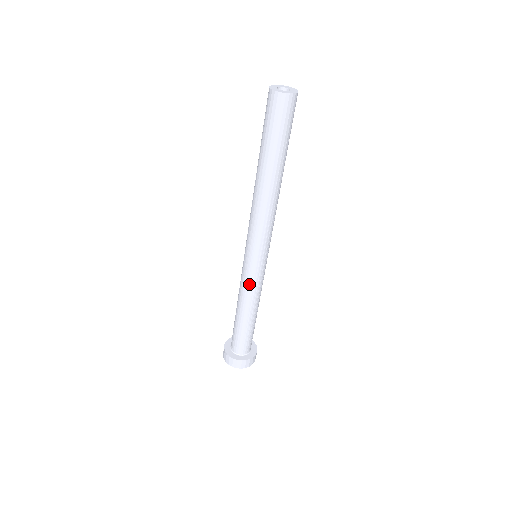
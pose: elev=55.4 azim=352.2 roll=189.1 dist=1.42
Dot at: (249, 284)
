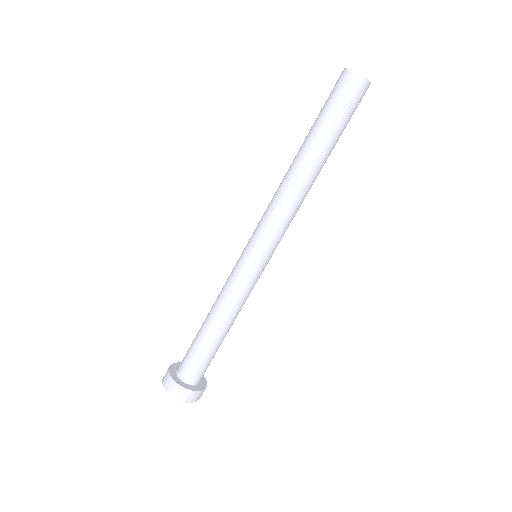
Dot at: (249, 290)
